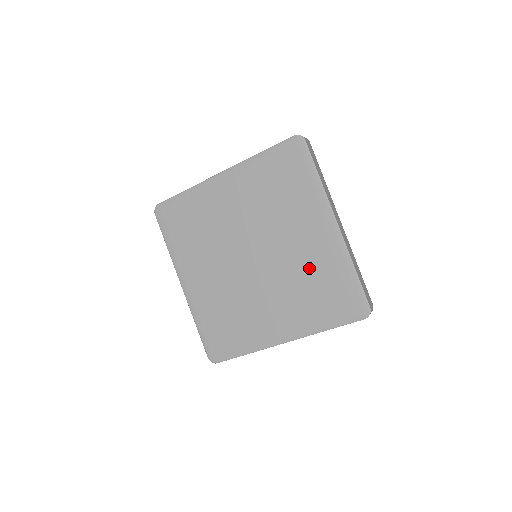
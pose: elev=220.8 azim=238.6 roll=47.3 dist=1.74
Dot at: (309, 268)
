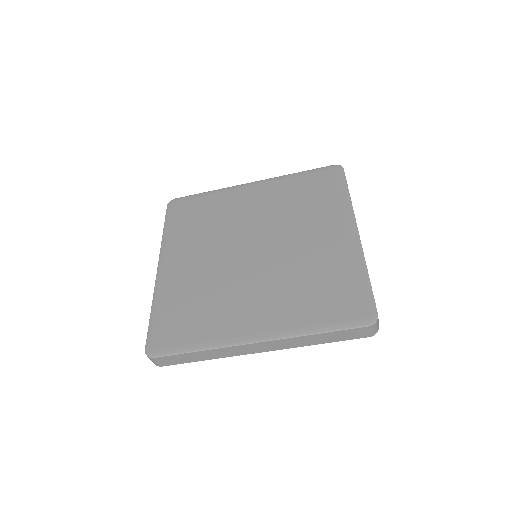
Dot at: (314, 266)
